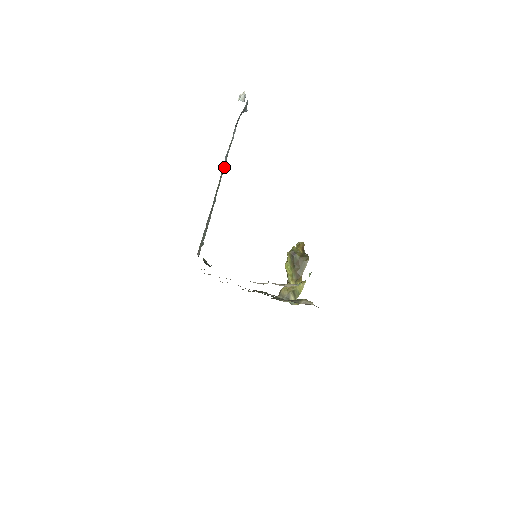
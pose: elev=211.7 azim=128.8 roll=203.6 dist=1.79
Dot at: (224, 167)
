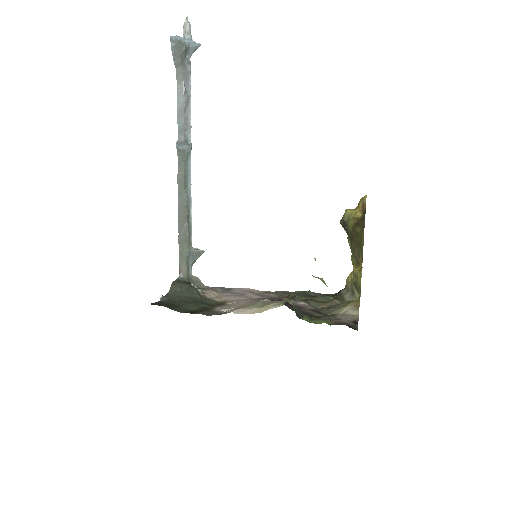
Dot at: (181, 150)
